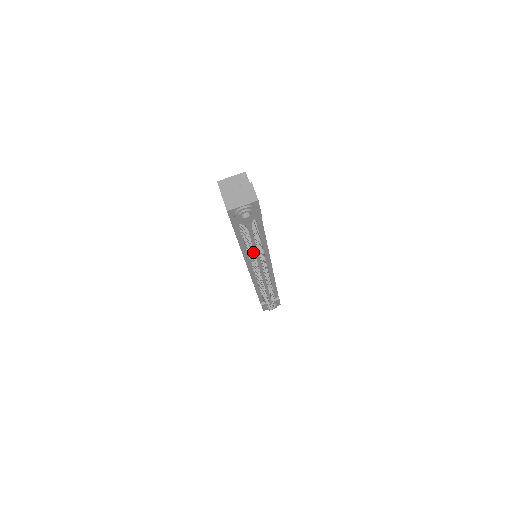
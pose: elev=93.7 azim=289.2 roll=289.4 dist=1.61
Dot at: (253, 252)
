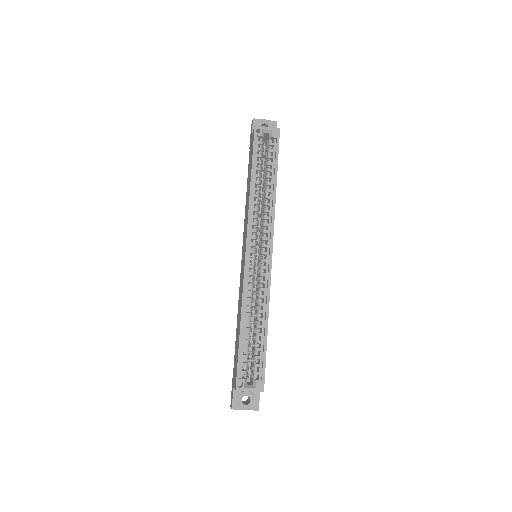
Dot at: occluded
